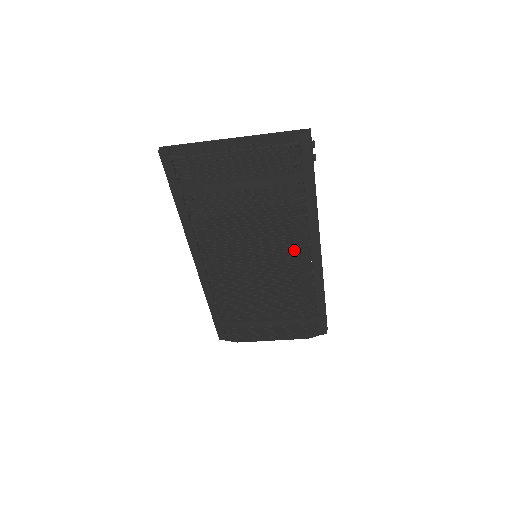
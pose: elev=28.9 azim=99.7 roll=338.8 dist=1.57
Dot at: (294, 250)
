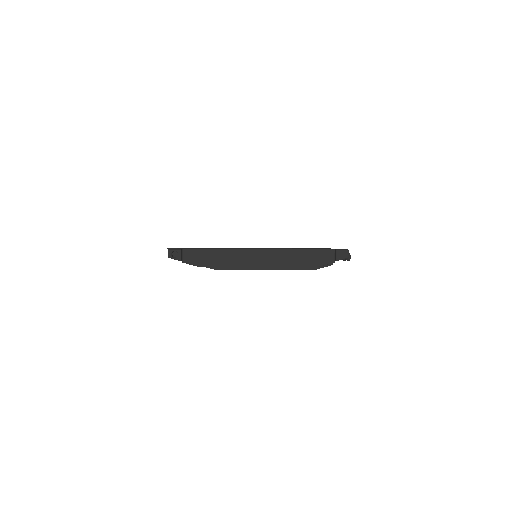
Dot at: occluded
